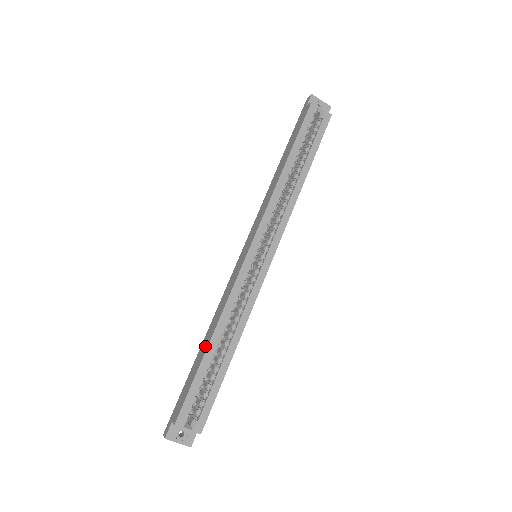
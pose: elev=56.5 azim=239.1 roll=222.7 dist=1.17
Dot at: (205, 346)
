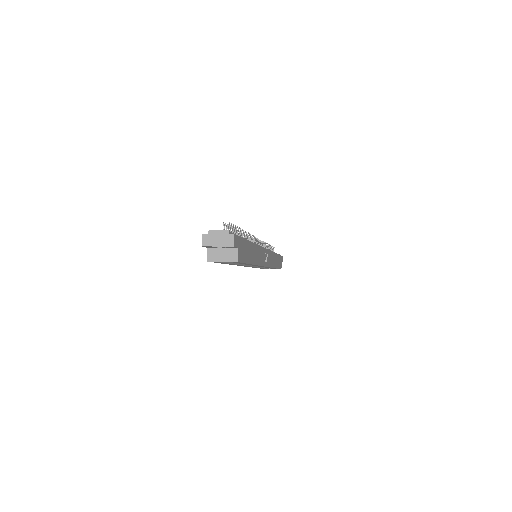
Dot at: occluded
